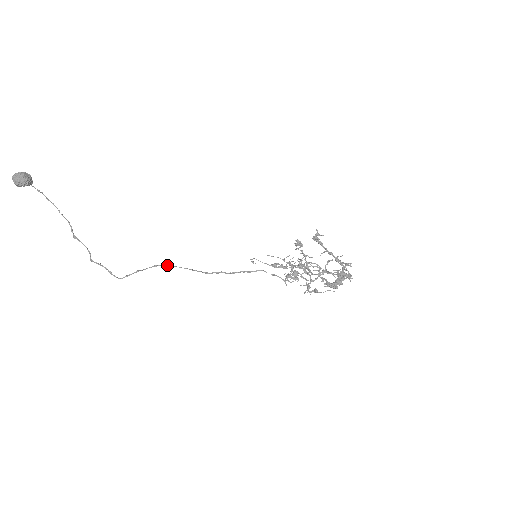
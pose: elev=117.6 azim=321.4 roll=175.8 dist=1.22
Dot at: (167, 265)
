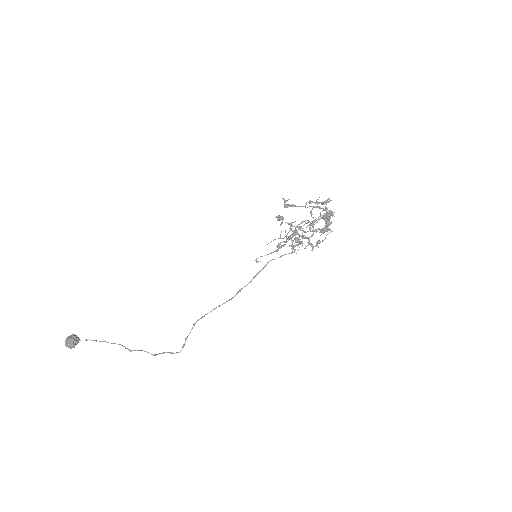
Dot at: (201, 318)
